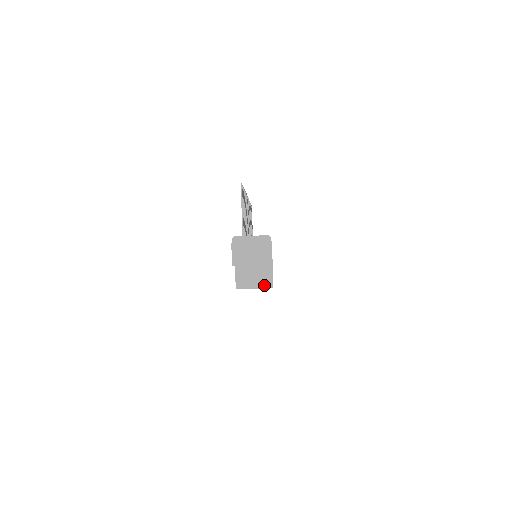
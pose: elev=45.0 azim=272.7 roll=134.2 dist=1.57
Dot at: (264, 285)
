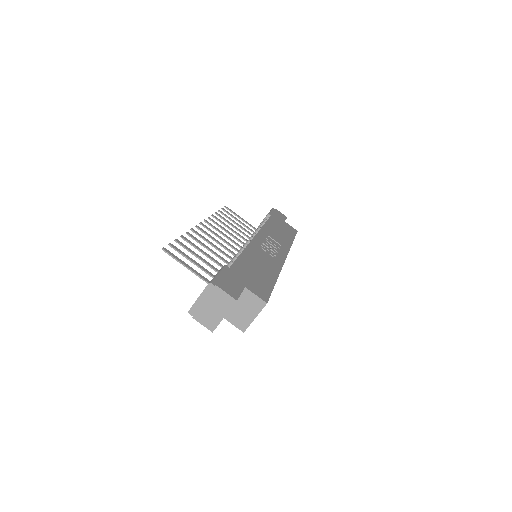
Dot at: (258, 309)
